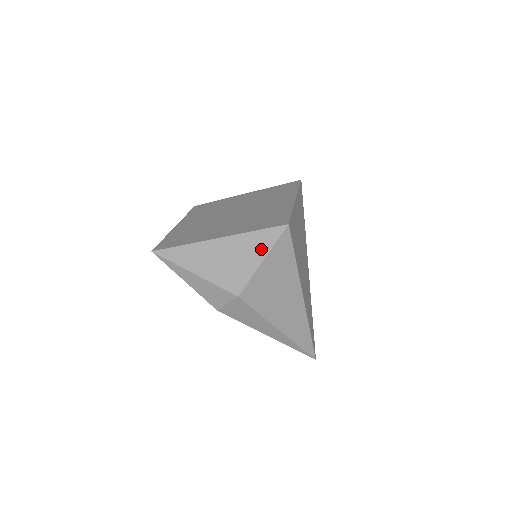
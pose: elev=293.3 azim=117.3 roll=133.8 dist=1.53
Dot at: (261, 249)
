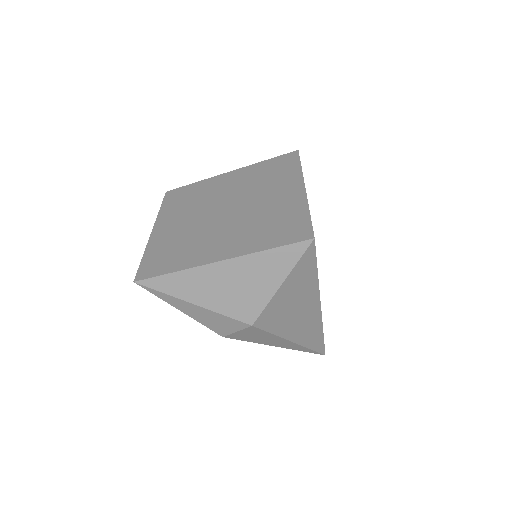
Dot at: (280, 270)
